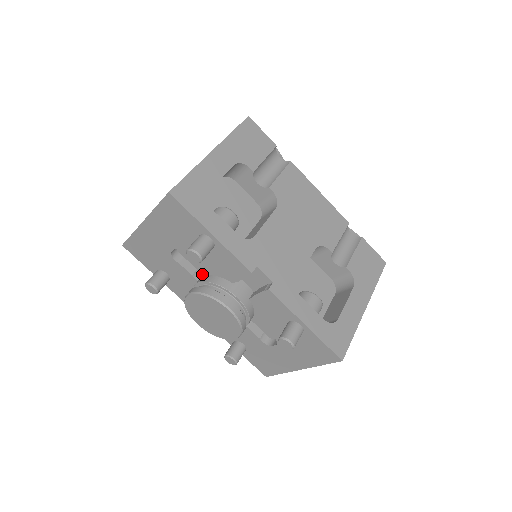
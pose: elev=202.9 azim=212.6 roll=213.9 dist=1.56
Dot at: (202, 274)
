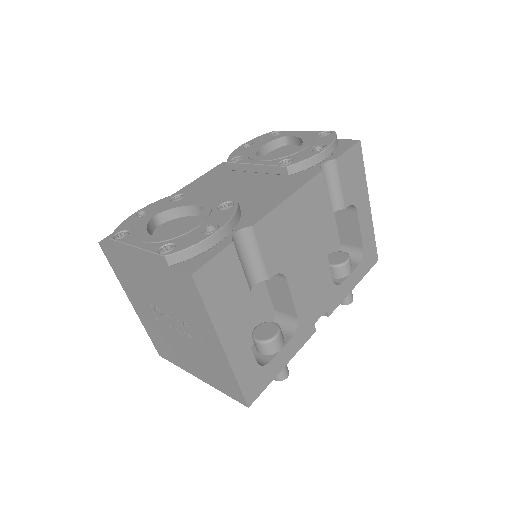
Dot at: occluded
